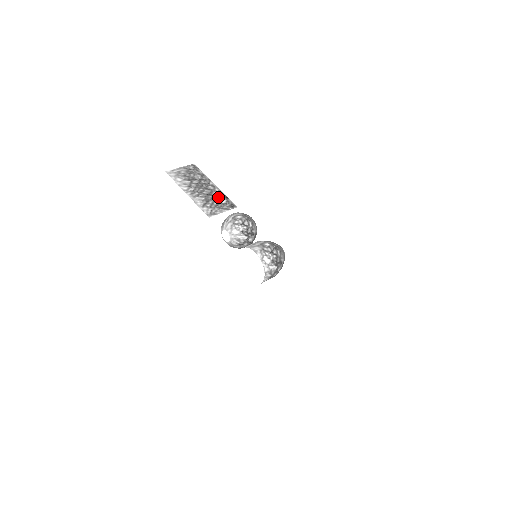
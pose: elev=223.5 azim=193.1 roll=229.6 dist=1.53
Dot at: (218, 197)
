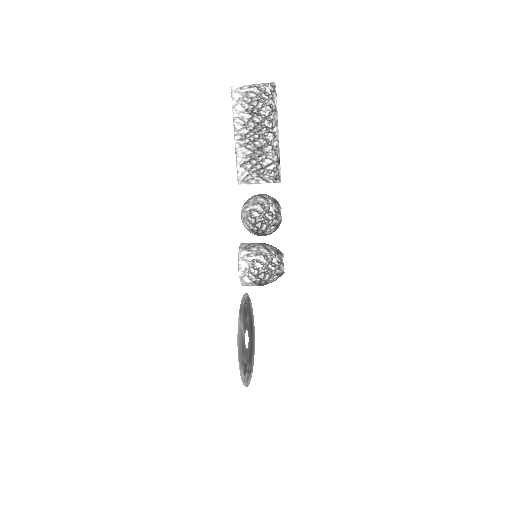
Dot at: (269, 157)
